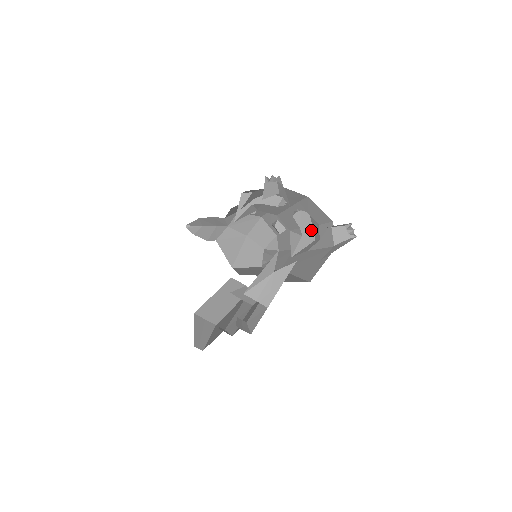
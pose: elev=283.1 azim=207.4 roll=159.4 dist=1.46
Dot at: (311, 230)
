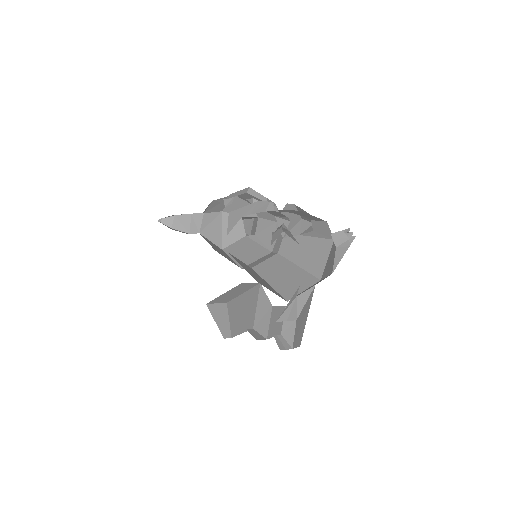
Dot at: occluded
